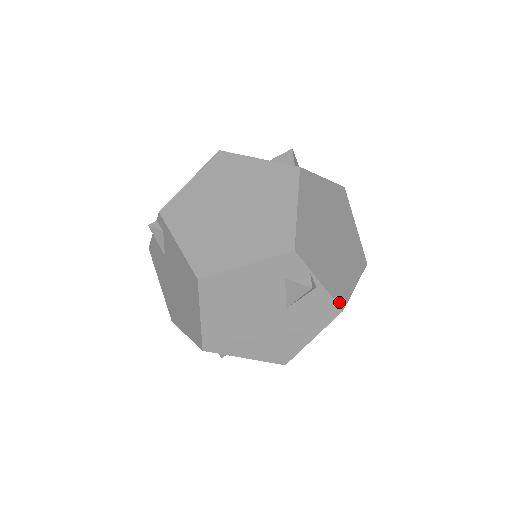
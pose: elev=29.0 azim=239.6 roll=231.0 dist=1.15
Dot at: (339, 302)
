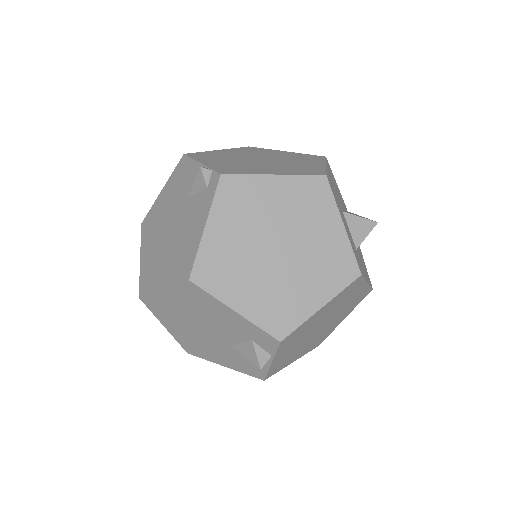
Dot at: (268, 375)
